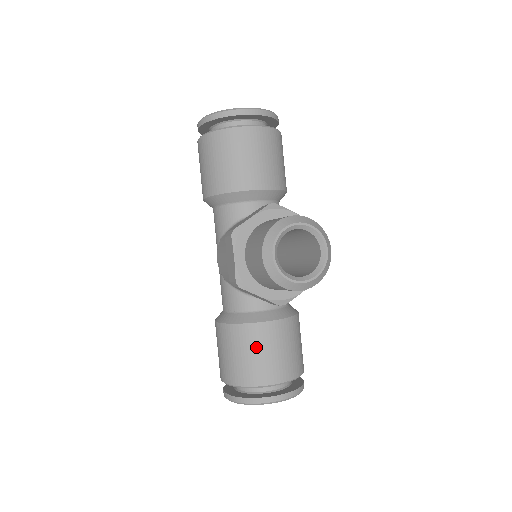
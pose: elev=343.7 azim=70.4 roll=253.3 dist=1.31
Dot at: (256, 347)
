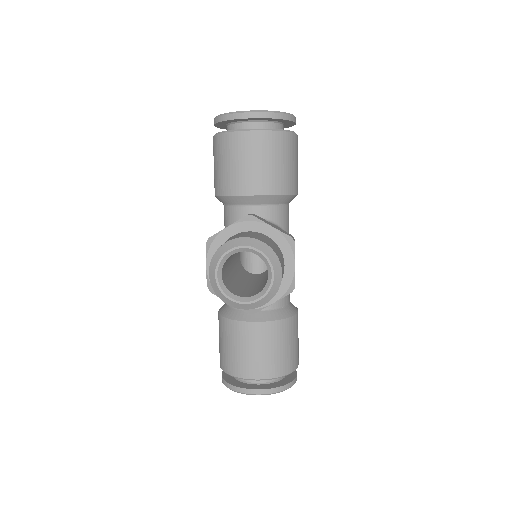
Dot at: (239, 343)
